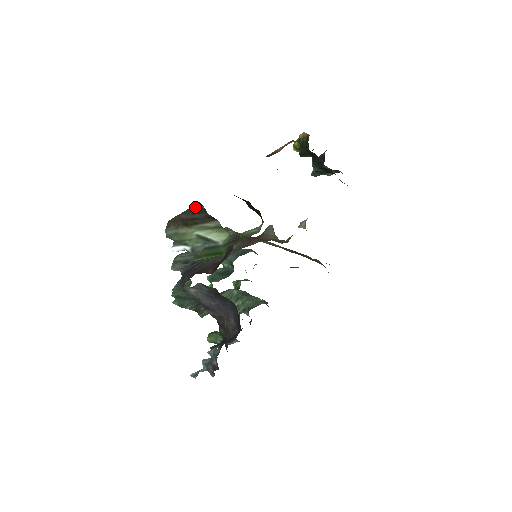
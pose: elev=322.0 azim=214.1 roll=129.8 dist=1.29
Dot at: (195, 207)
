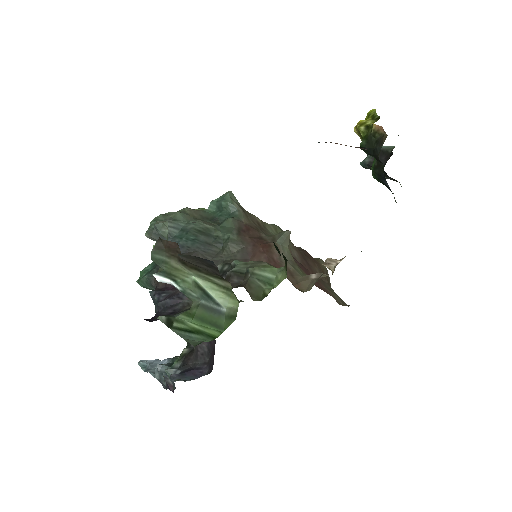
Dot at: (204, 260)
